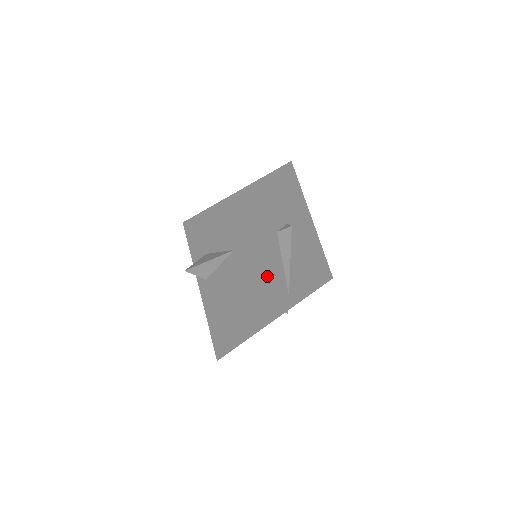
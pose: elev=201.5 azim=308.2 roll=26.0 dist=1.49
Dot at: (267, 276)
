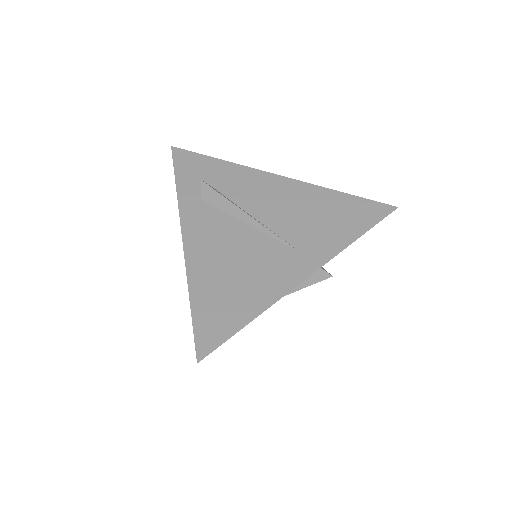
Dot at: (224, 243)
